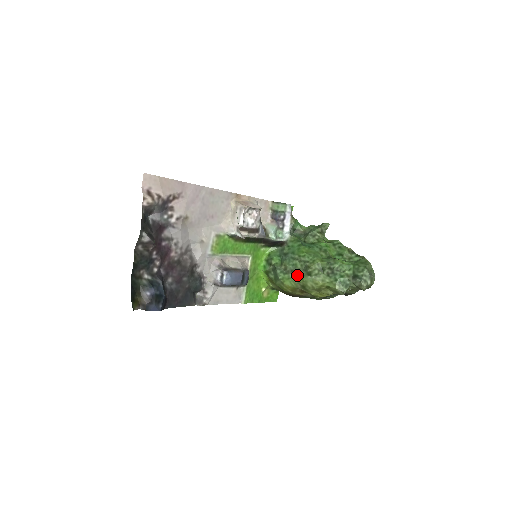
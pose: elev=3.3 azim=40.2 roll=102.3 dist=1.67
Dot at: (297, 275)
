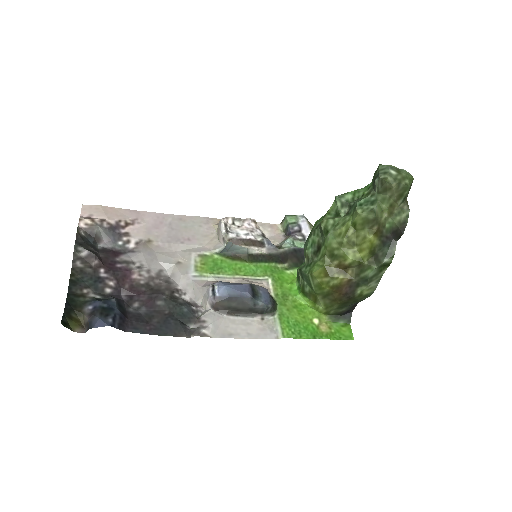
Dot at: (320, 250)
